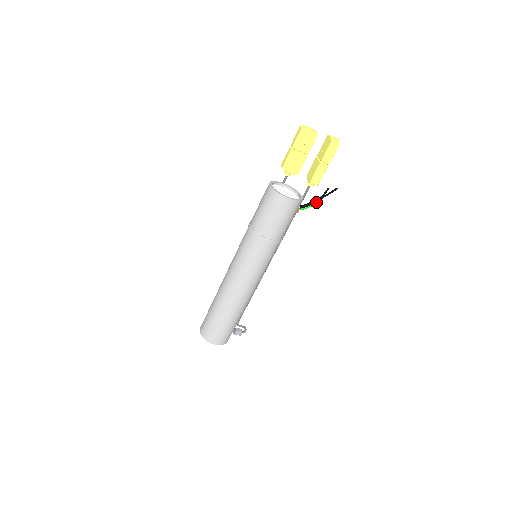
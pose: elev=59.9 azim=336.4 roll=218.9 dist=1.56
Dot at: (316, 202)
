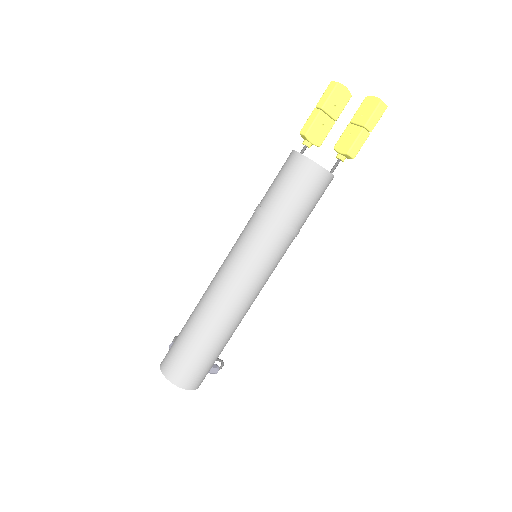
Dot at: occluded
